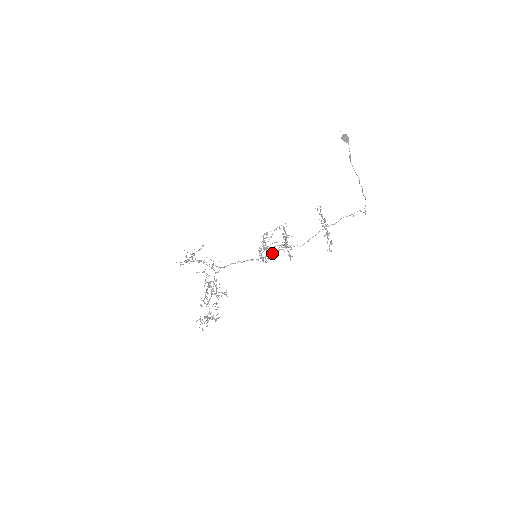
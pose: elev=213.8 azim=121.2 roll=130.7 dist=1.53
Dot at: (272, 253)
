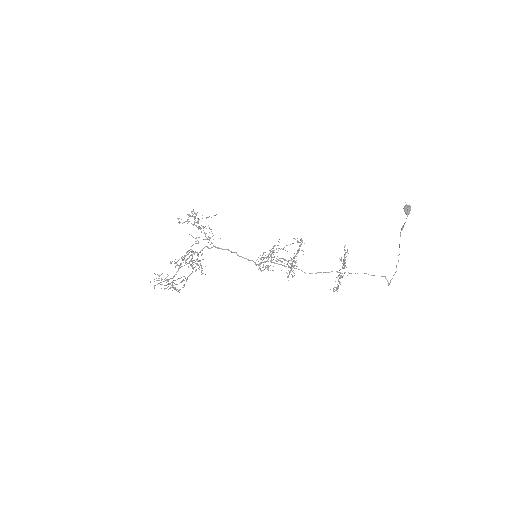
Dot at: occluded
